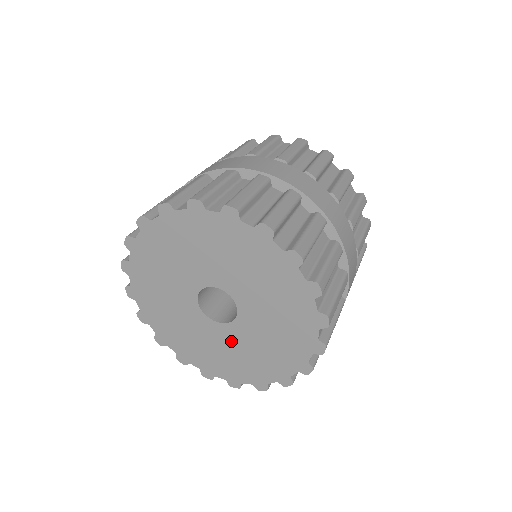
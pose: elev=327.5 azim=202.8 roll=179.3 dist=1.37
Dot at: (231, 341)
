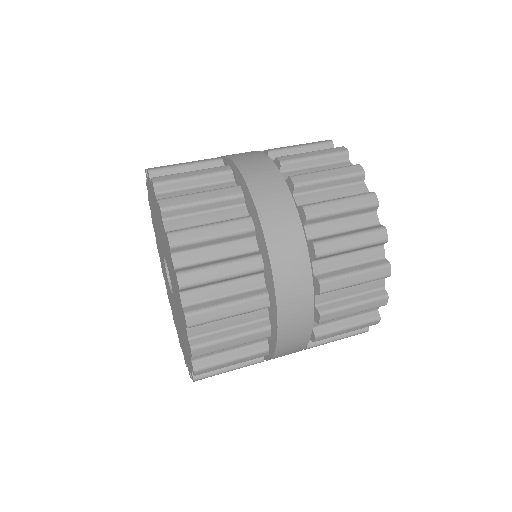
Dot at: occluded
